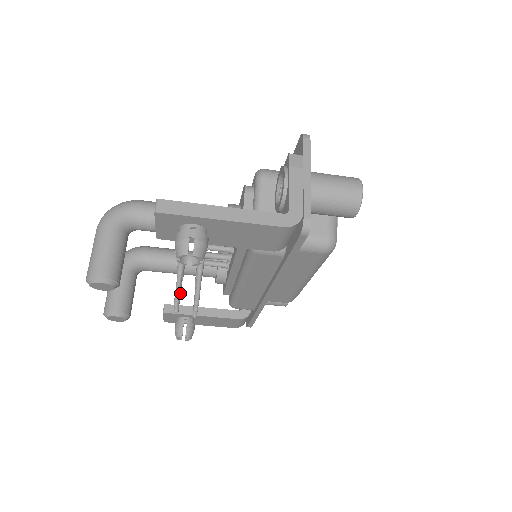
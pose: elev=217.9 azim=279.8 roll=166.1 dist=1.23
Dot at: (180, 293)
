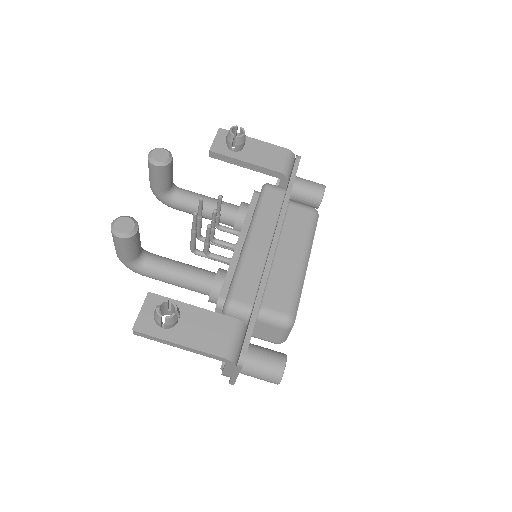
Dot at: (196, 223)
